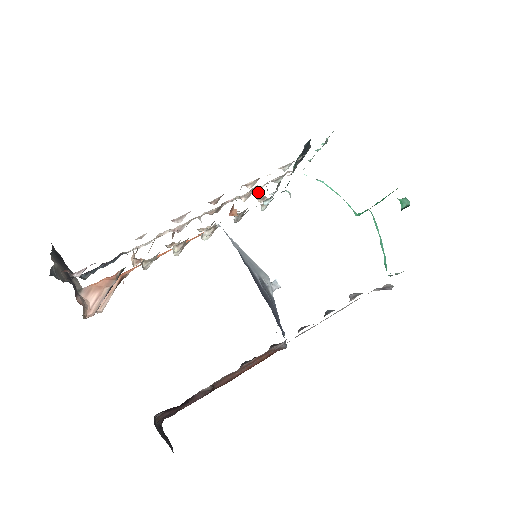
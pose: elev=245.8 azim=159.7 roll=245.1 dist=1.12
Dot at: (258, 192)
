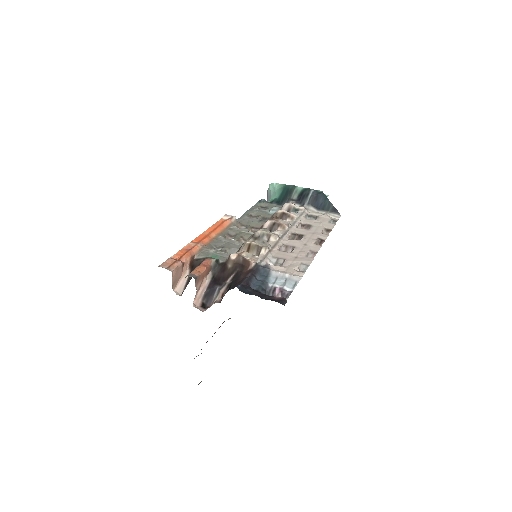
Dot at: occluded
